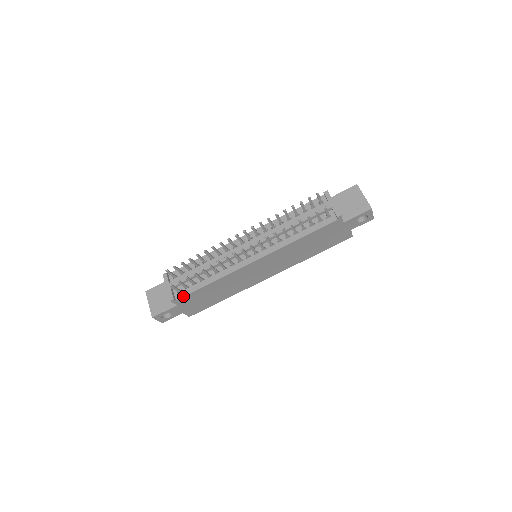
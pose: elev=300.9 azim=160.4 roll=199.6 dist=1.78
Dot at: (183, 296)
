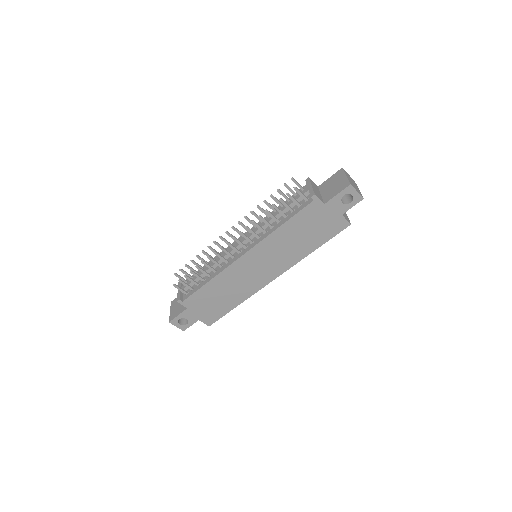
Dot at: (188, 297)
